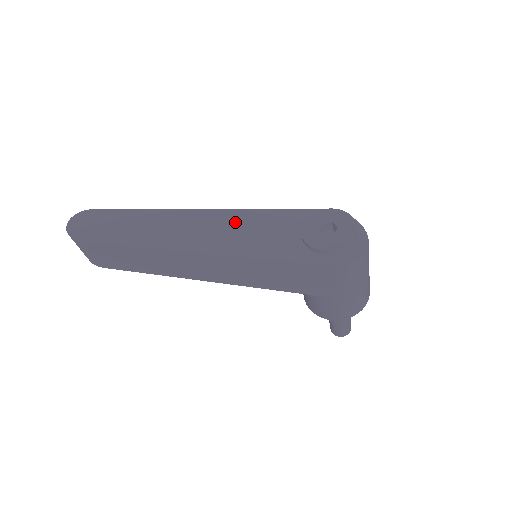
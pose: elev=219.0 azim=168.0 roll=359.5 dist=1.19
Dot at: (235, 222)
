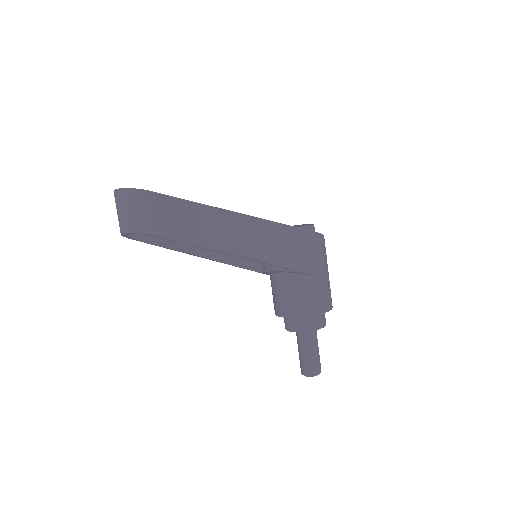
Dot at: occluded
